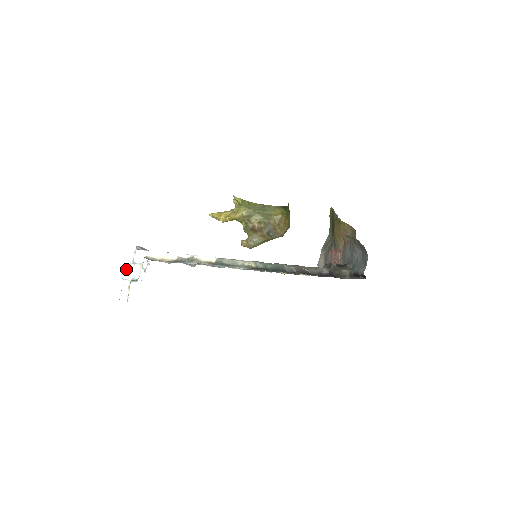
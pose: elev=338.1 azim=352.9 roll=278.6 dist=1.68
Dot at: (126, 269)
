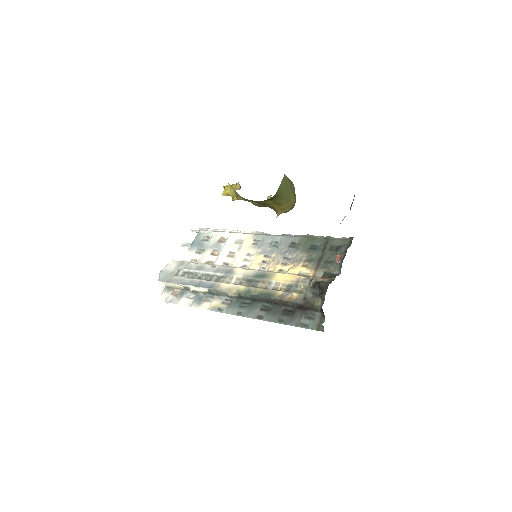
Dot at: (162, 288)
